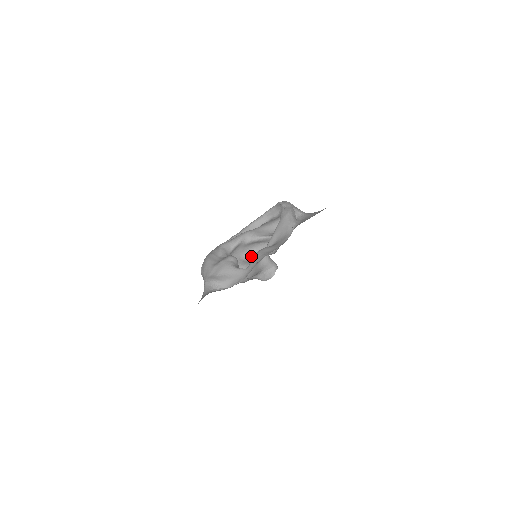
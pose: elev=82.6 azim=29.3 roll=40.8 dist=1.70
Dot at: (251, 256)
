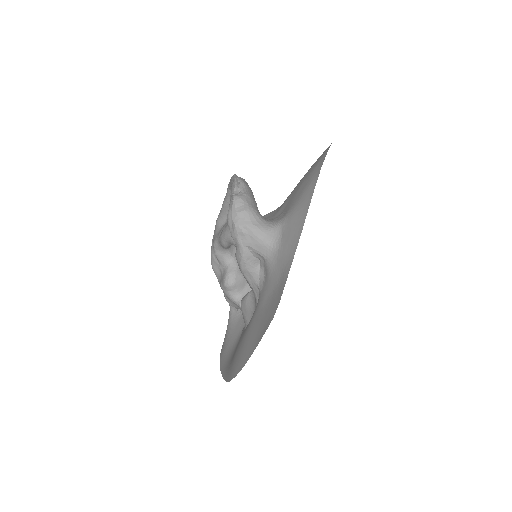
Dot at: occluded
